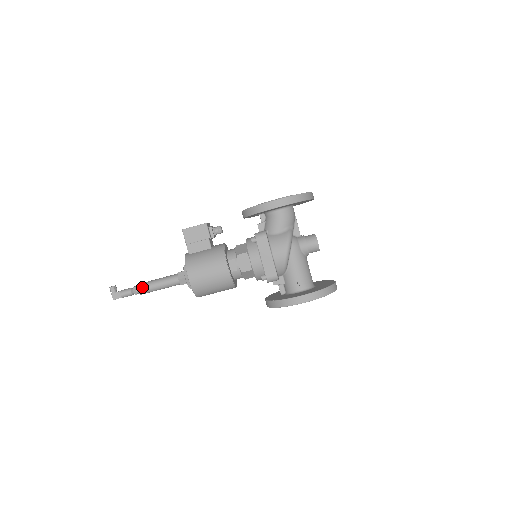
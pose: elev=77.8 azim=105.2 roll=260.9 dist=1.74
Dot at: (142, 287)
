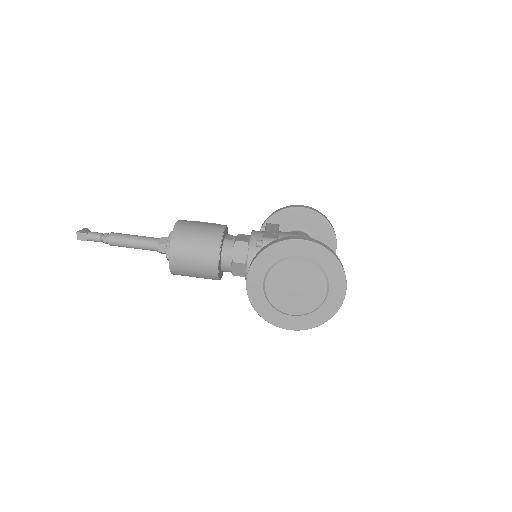
Dot at: (117, 233)
